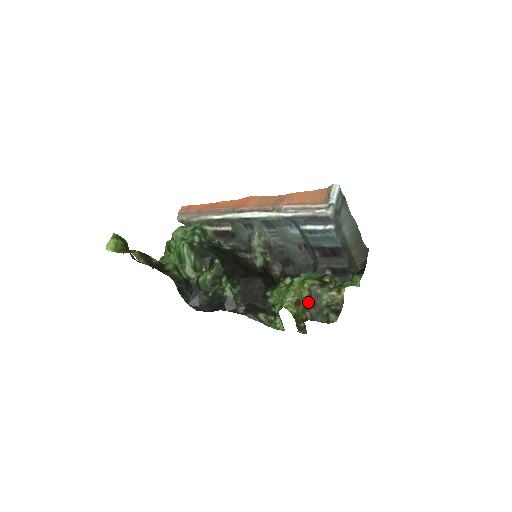
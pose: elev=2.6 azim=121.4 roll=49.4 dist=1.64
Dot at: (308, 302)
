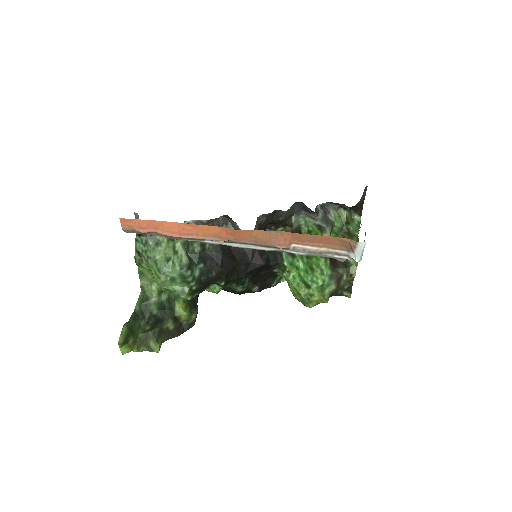
Dot at: occluded
